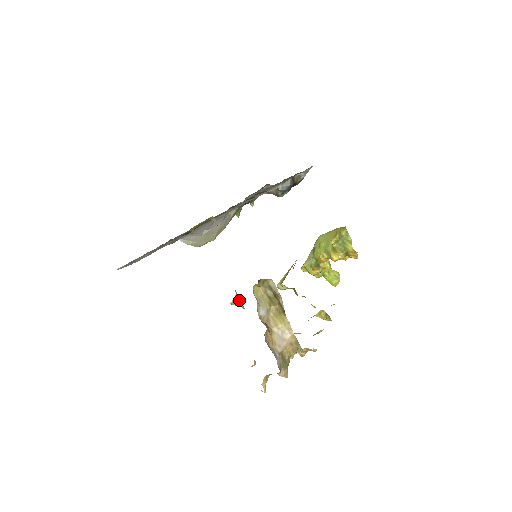
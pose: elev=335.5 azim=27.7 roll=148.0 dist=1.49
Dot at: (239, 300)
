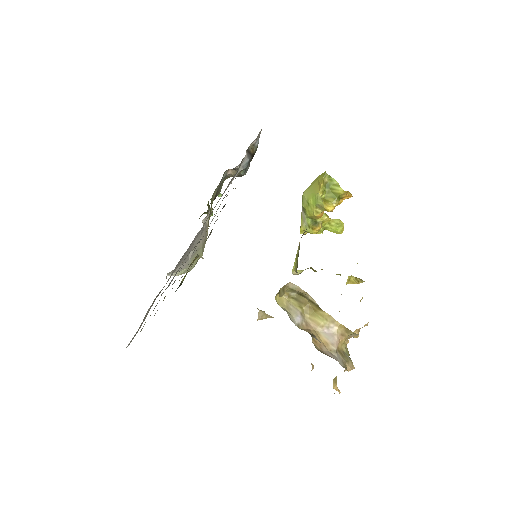
Dot at: (265, 314)
